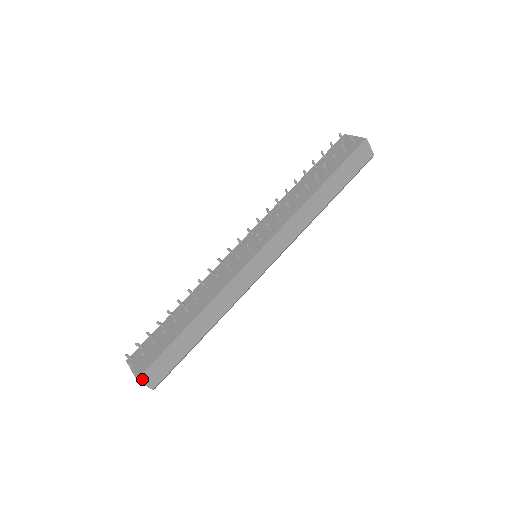
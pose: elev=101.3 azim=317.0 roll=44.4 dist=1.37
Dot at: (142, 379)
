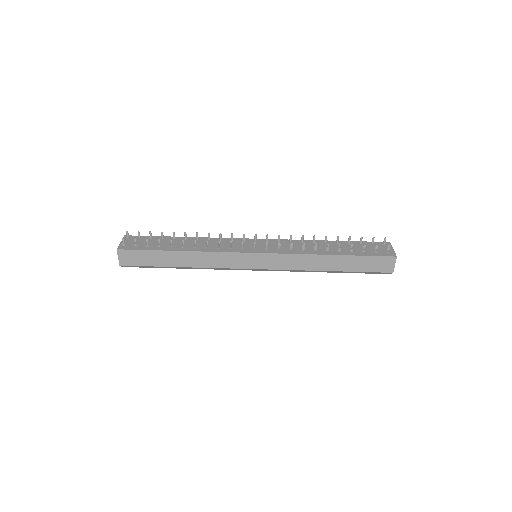
Dot at: (120, 252)
